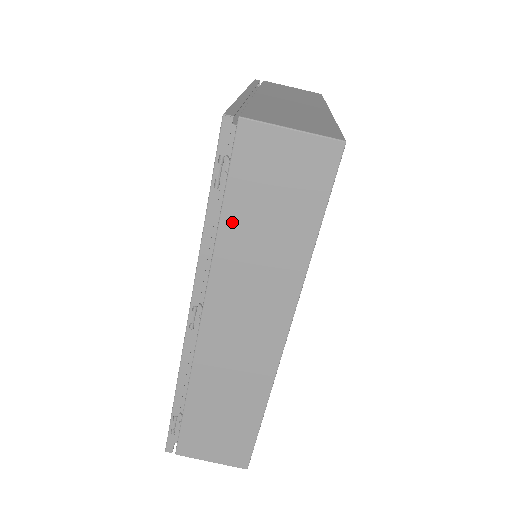
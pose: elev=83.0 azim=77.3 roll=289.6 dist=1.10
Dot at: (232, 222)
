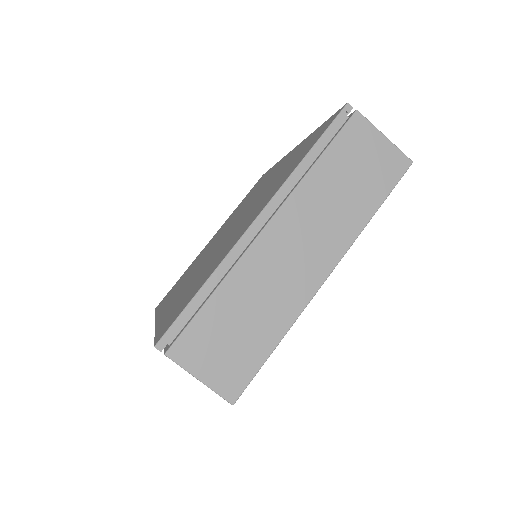
Dot at: occluded
